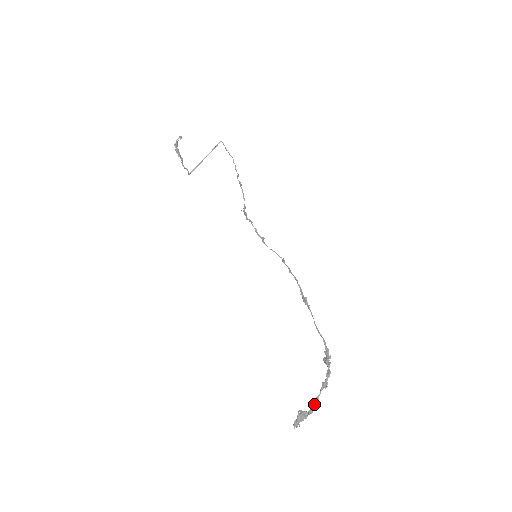
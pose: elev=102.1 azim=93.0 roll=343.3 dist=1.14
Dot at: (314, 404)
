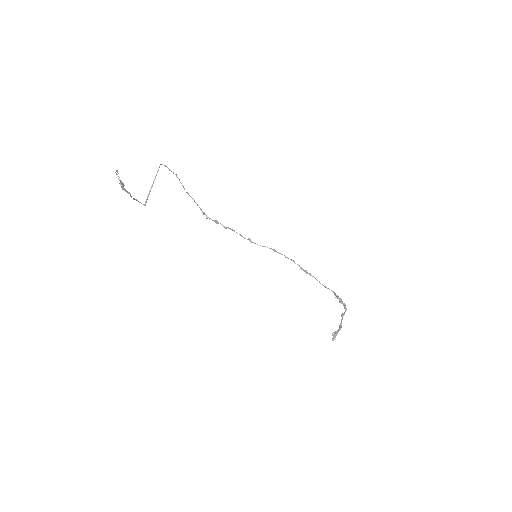
Dot at: (341, 326)
